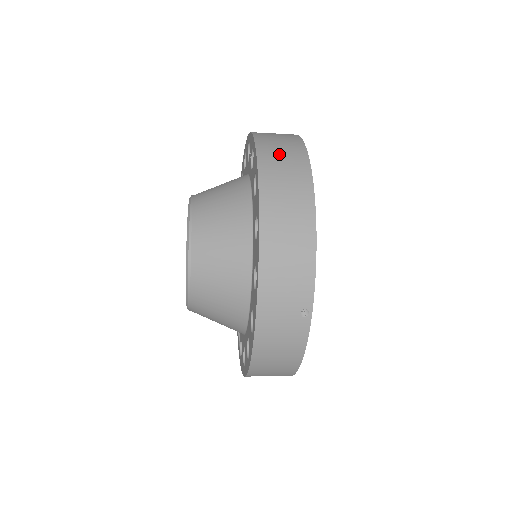
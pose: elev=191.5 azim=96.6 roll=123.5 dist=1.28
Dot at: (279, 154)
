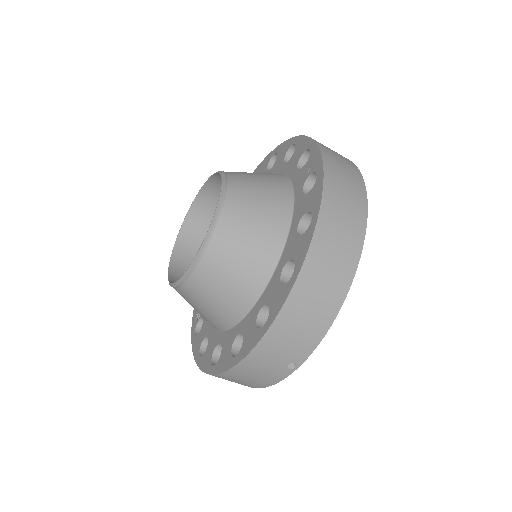
Dot at: (342, 204)
